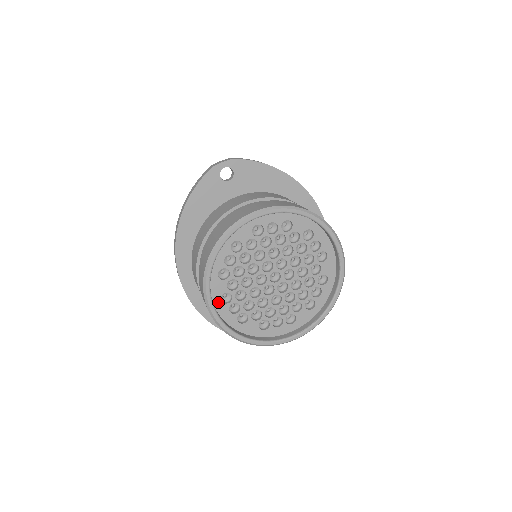
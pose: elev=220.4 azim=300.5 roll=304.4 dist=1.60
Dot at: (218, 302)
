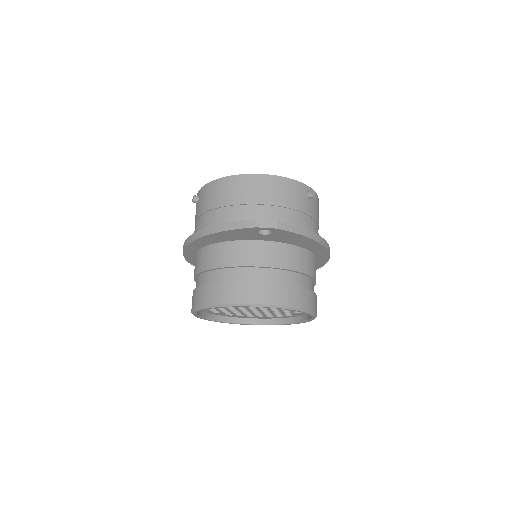
Dot at: occluded
